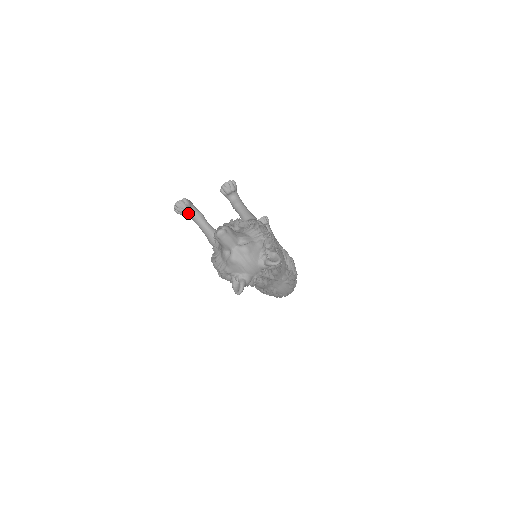
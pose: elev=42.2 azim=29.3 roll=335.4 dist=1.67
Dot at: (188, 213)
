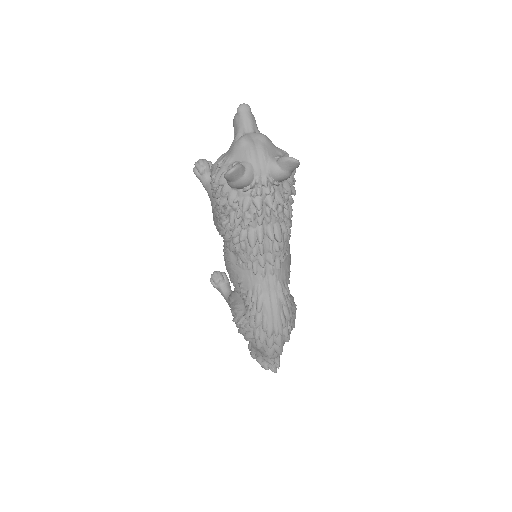
Dot at: (206, 177)
